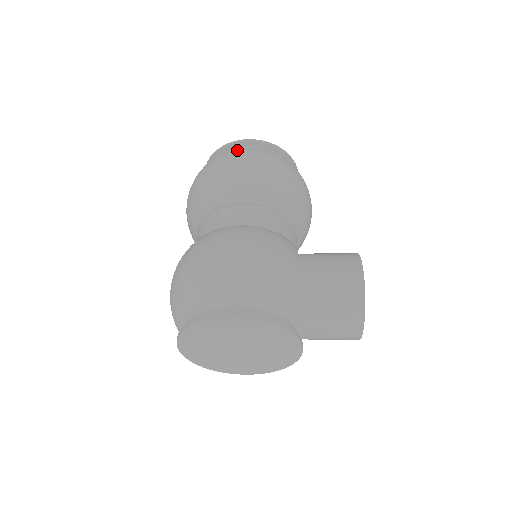
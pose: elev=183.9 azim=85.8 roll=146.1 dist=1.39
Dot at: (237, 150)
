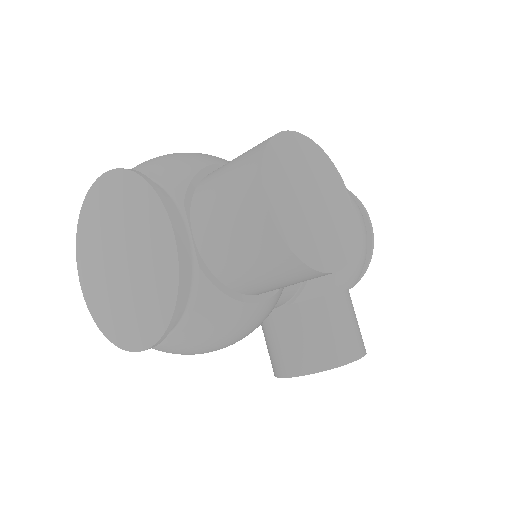
Dot at: occluded
